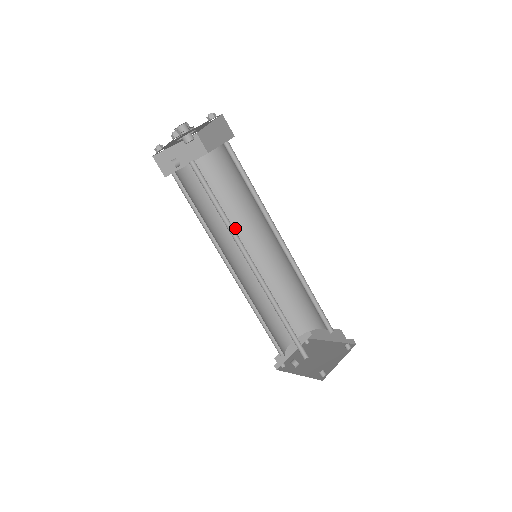
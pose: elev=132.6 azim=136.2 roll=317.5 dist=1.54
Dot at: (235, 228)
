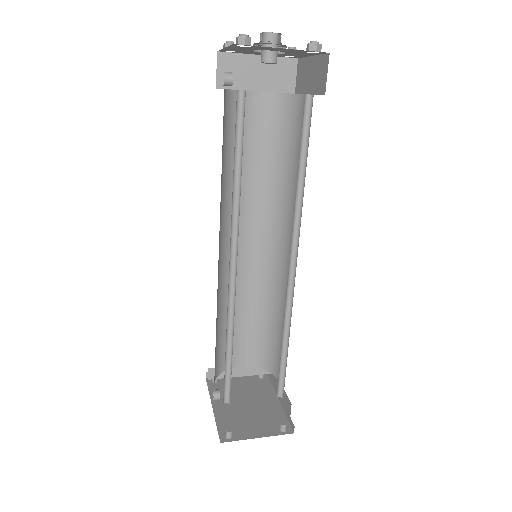
Dot at: (263, 205)
